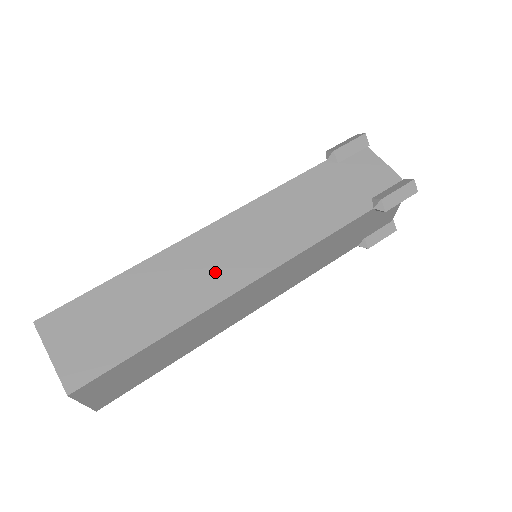
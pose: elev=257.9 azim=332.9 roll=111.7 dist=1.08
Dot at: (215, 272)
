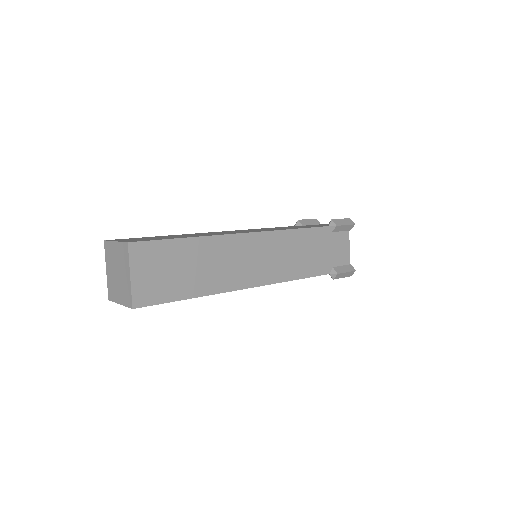
Dot at: occluded
